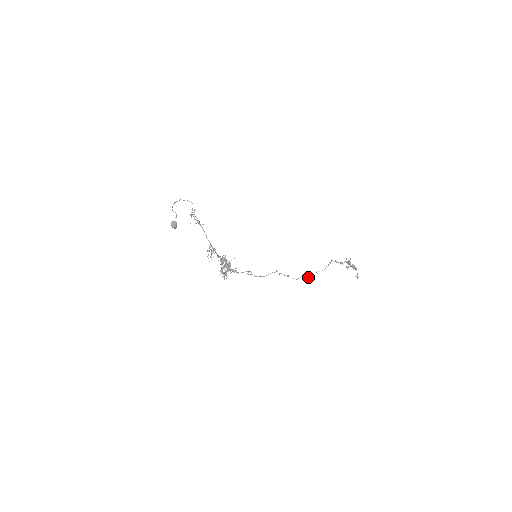
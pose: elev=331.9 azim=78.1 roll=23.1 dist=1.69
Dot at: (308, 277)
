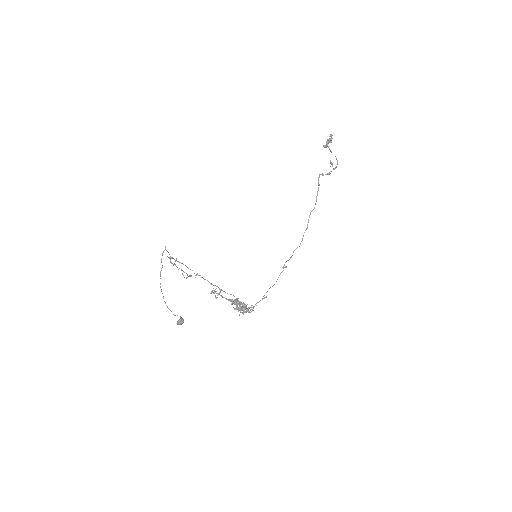
Dot at: occluded
